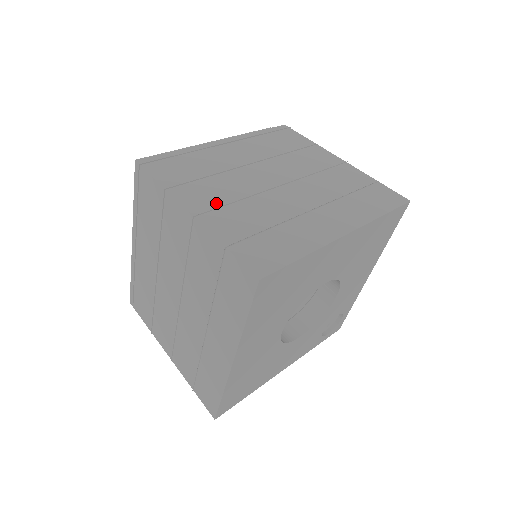
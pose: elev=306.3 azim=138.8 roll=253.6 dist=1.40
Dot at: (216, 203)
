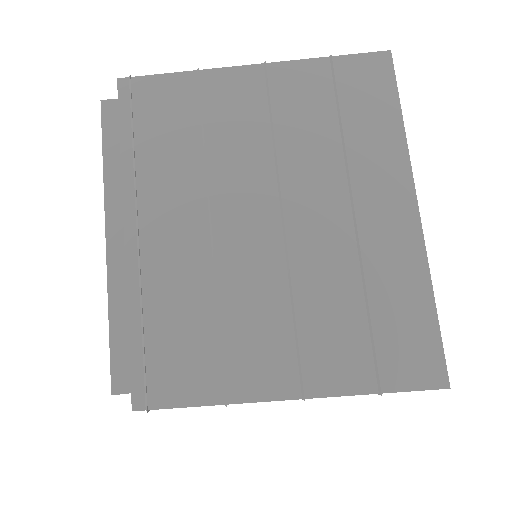
Dot at: occluded
